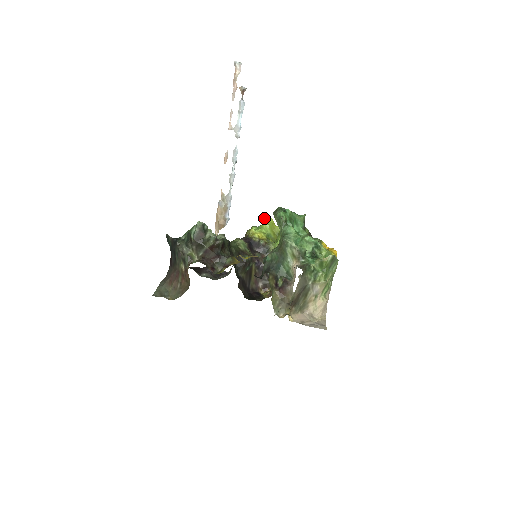
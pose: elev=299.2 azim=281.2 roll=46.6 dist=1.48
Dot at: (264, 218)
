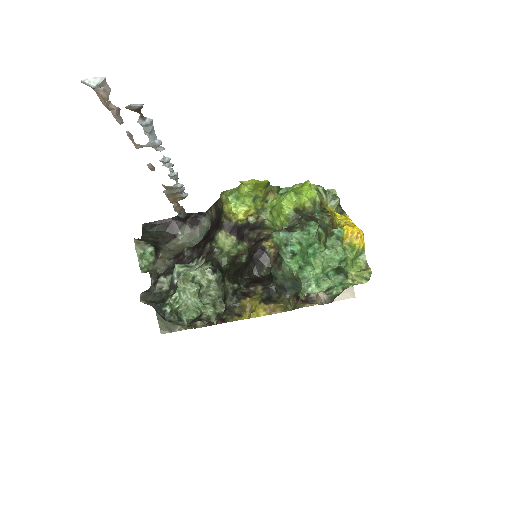
Dot at: (241, 183)
